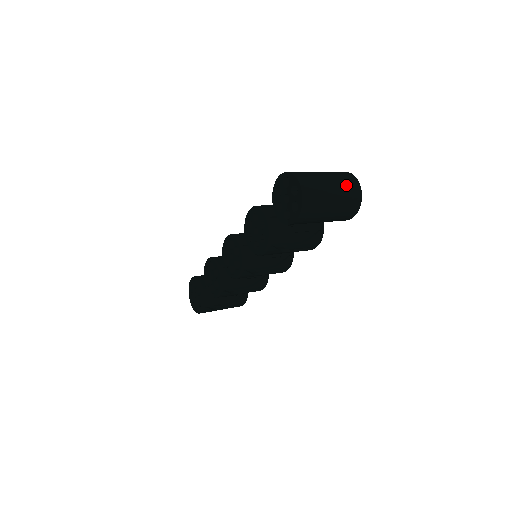
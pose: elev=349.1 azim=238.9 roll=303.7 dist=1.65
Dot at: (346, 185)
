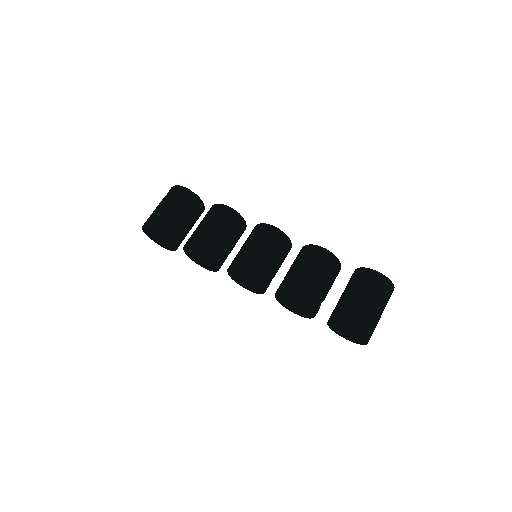
Dot at: occluded
